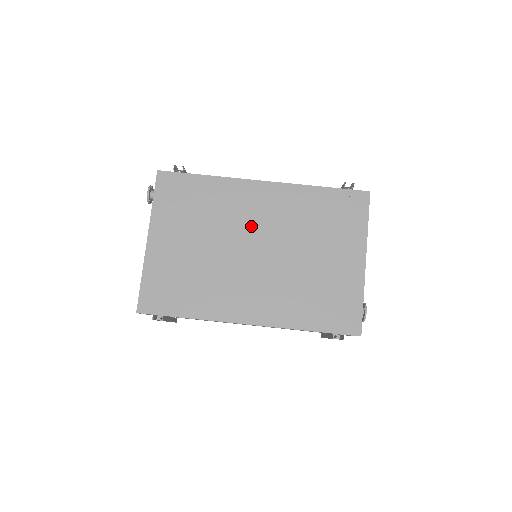
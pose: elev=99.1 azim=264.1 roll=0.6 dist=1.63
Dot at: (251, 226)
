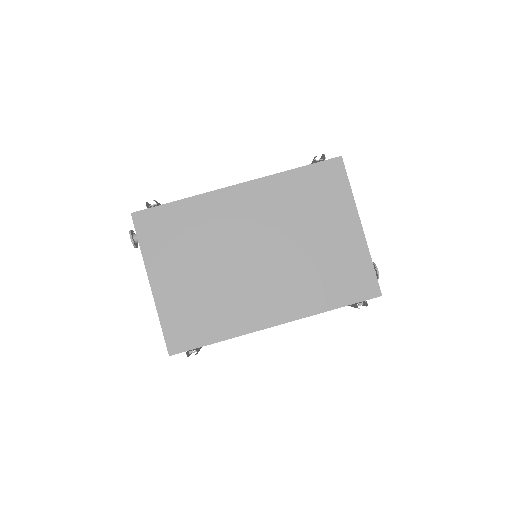
Dot at: (243, 233)
